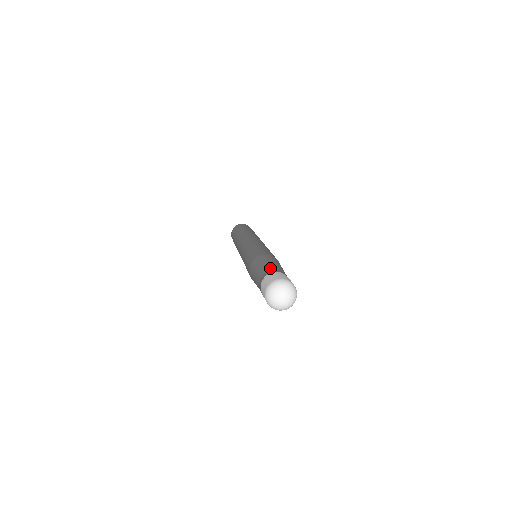
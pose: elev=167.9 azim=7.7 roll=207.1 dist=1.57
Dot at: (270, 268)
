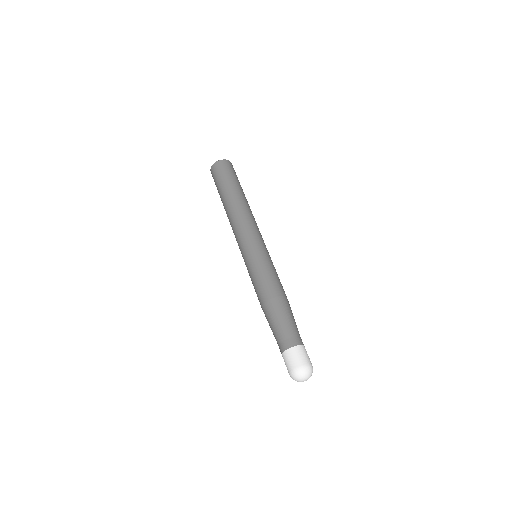
Dot at: (289, 335)
